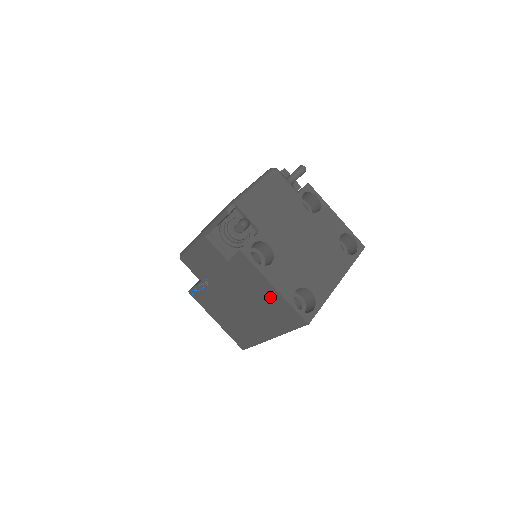
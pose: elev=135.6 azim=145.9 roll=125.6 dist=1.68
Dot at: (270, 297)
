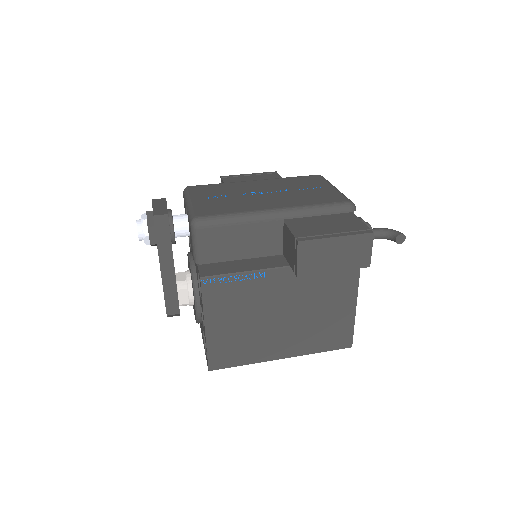
Dot at: (339, 313)
